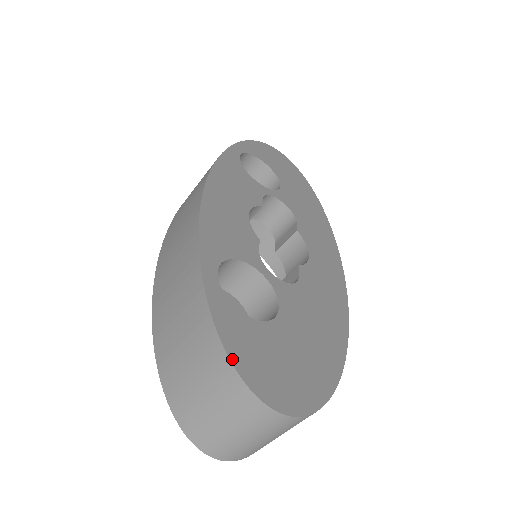
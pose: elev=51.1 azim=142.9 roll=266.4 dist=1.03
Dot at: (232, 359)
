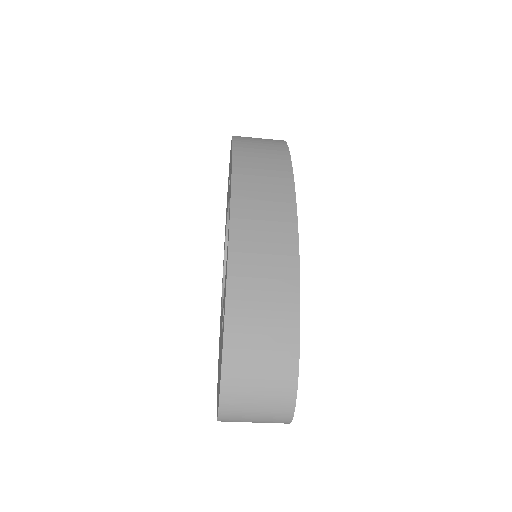
Dot at: (297, 388)
